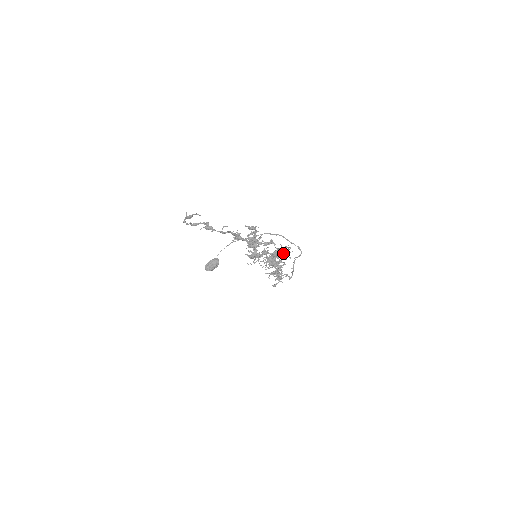
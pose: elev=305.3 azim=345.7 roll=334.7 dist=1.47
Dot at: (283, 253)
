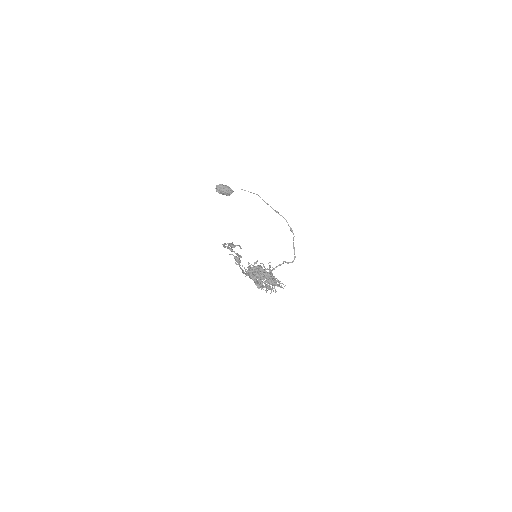
Dot at: occluded
